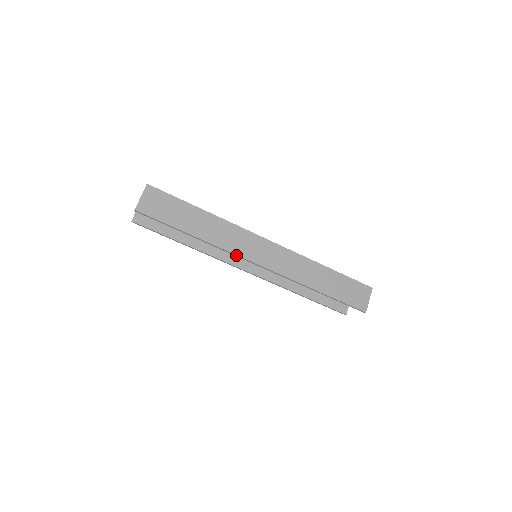
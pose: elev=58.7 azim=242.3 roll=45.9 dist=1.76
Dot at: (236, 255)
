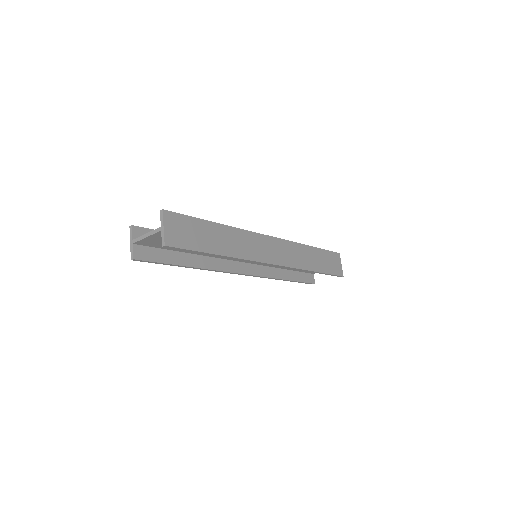
Dot at: (257, 262)
